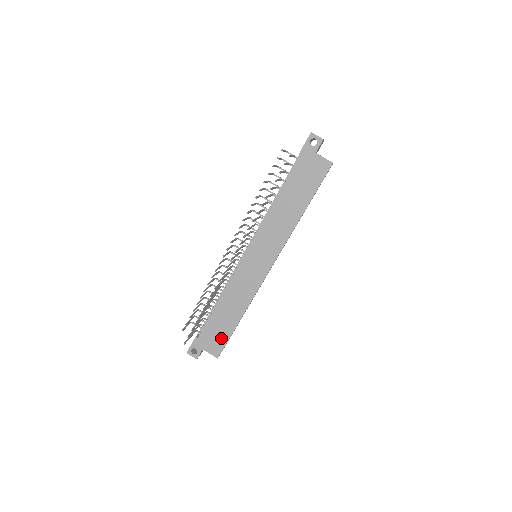
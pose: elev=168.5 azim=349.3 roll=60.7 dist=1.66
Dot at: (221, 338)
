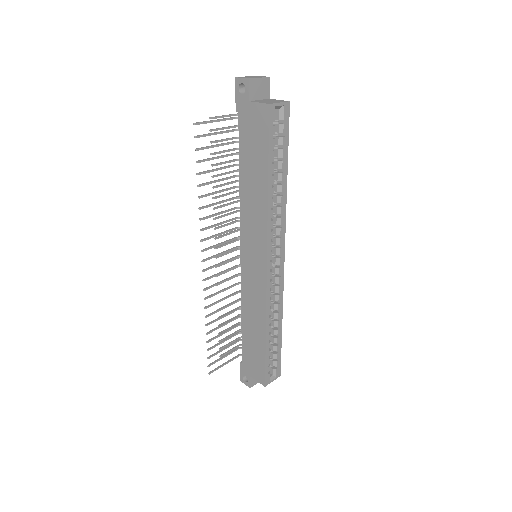
Dot at: (259, 362)
